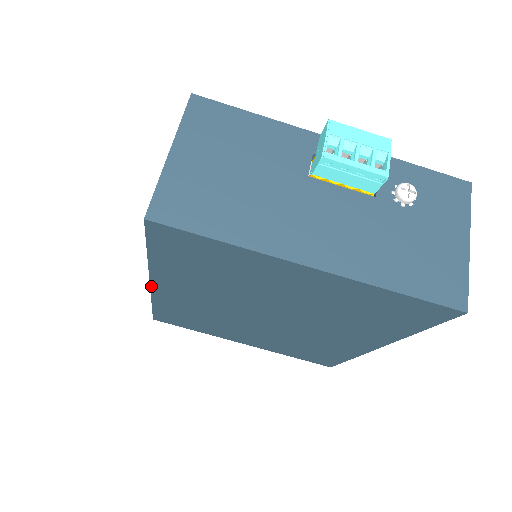
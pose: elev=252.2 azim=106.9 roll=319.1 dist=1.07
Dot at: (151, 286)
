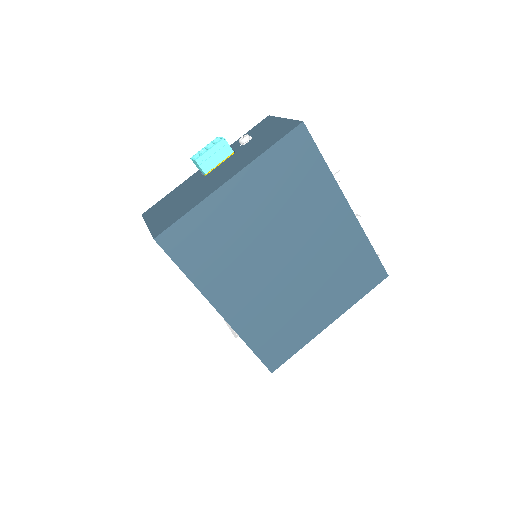
Dot at: (222, 315)
